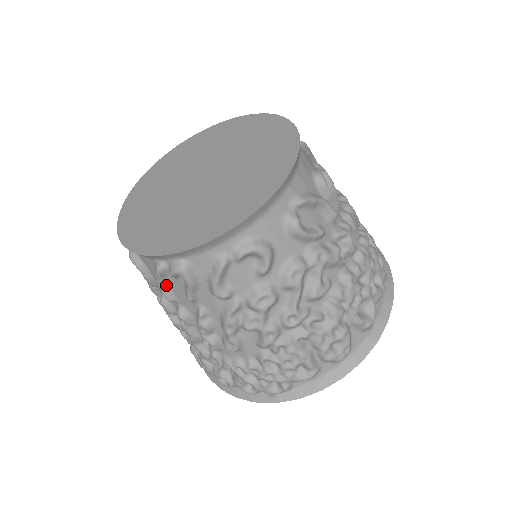
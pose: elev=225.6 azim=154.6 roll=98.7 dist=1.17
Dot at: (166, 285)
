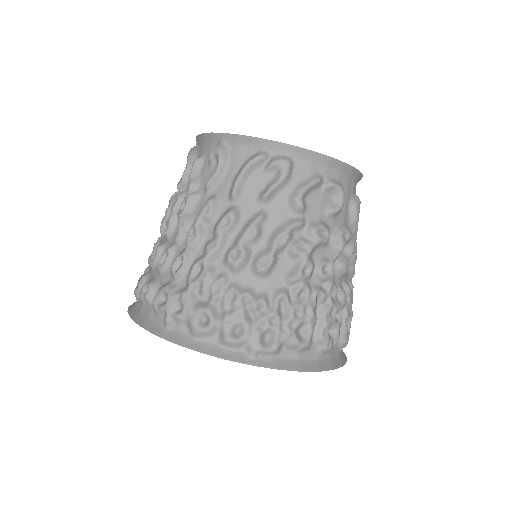
Dot at: (246, 178)
